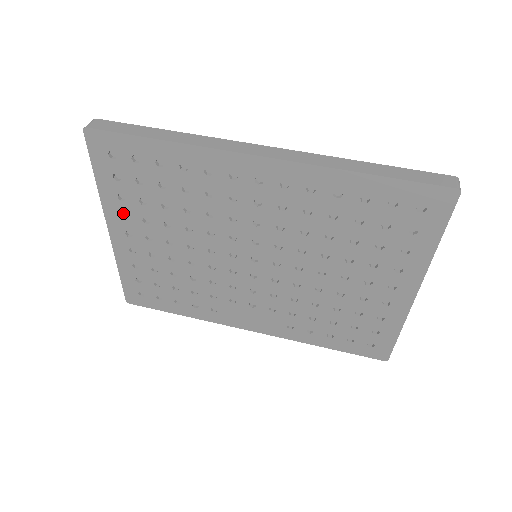
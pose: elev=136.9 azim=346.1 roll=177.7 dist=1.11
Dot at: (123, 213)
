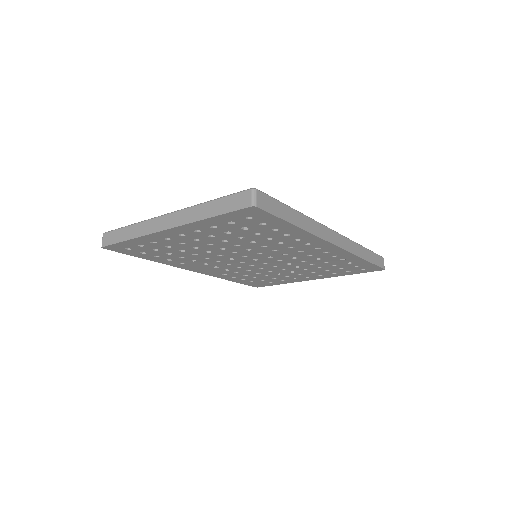
Dot at: (199, 230)
